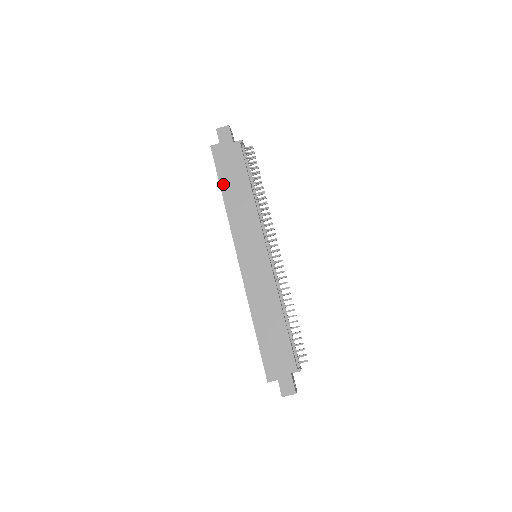
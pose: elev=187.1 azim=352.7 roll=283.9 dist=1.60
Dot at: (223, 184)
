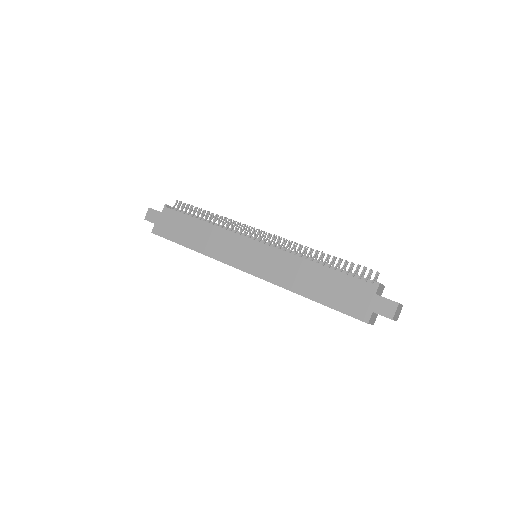
Dot at: (183, 242)
